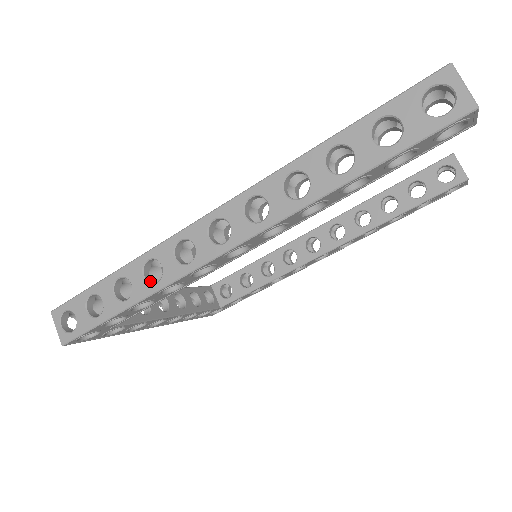
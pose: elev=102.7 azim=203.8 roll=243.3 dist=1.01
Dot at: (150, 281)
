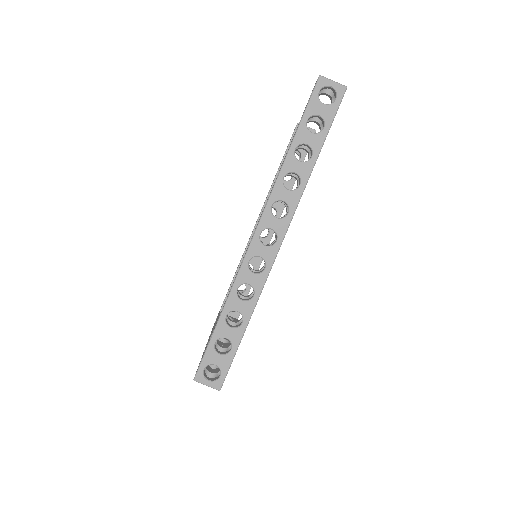
Dot at: (247, 300)
